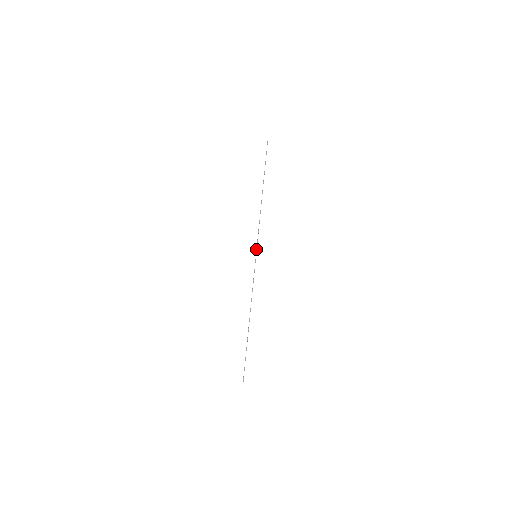
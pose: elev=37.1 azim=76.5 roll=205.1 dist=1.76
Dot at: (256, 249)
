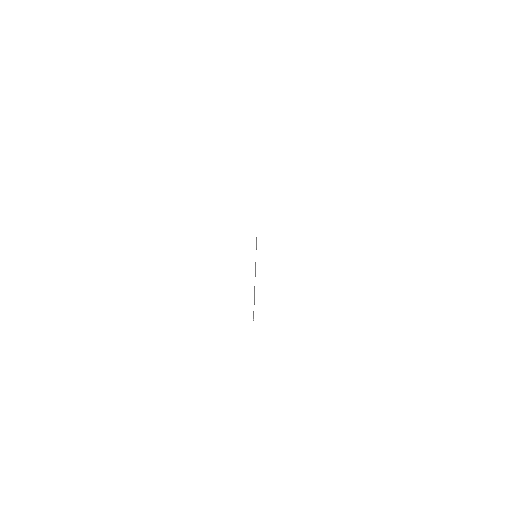
Dot at: occluded
